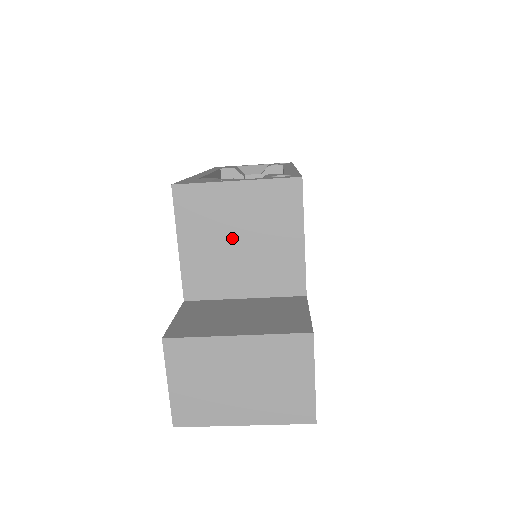
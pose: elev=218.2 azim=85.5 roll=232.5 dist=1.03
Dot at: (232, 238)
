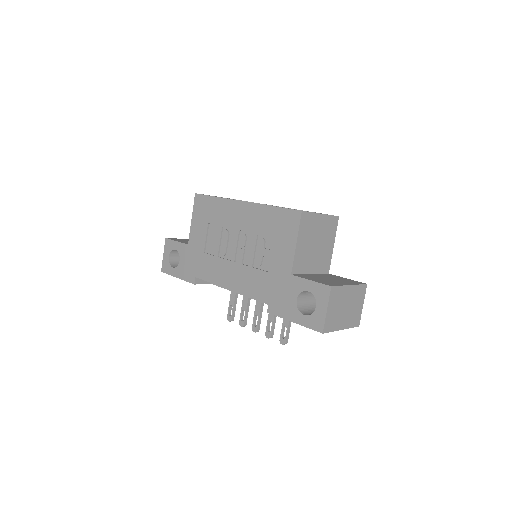
Dot at: (314, 242)
